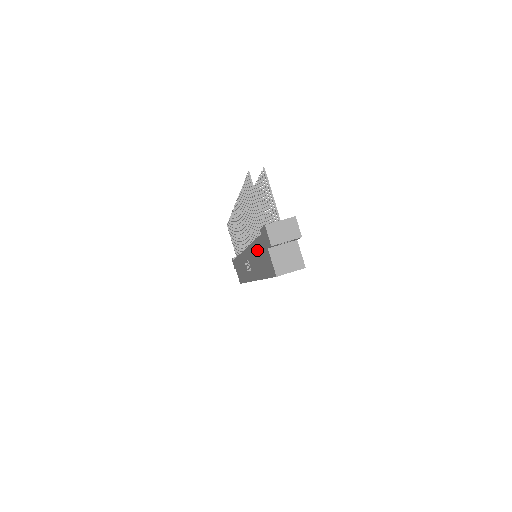
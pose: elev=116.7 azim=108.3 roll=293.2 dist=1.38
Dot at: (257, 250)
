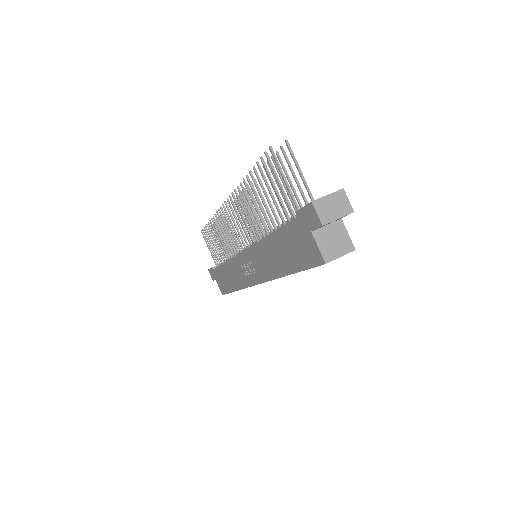
Dot at: (280, 241)
